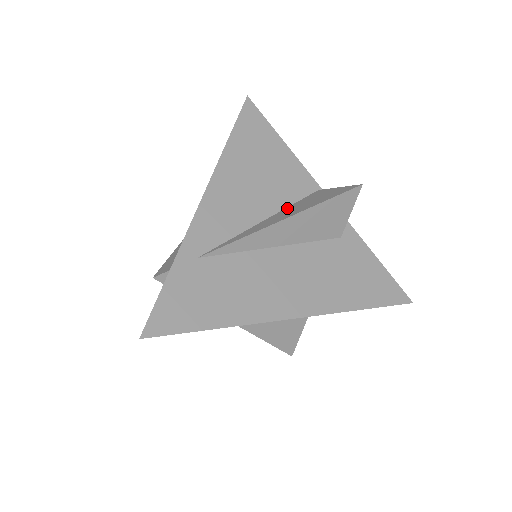
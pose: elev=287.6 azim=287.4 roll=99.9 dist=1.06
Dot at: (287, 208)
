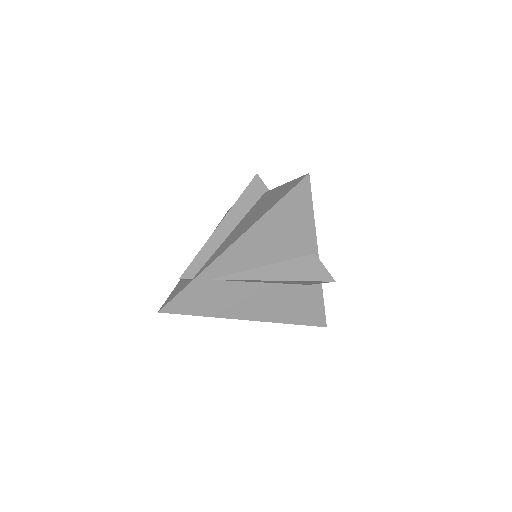
Dot at: (284, 263)
